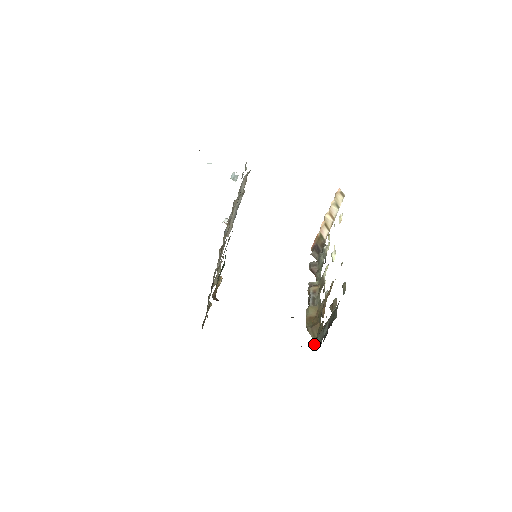
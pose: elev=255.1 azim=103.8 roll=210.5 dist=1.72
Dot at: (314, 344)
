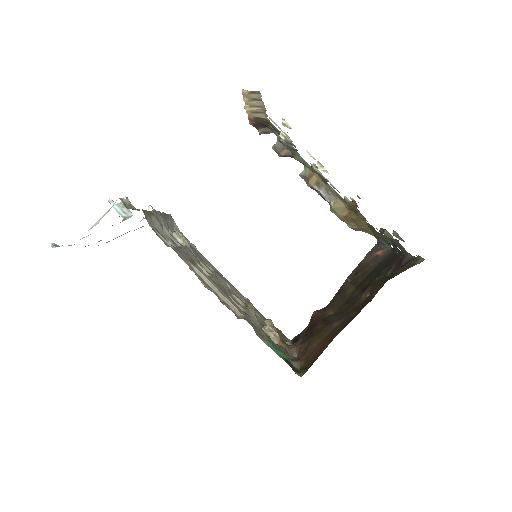
Dot at: (377, 240)
